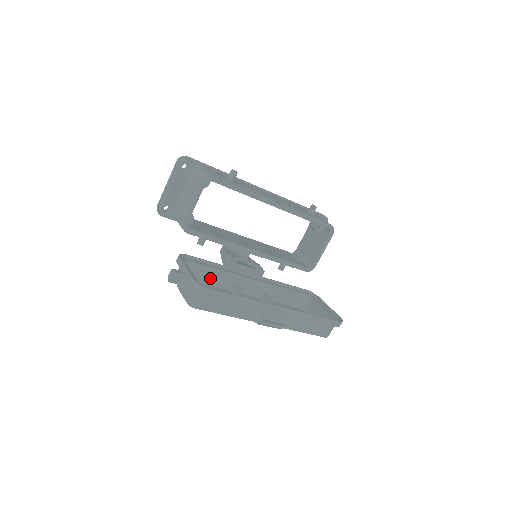
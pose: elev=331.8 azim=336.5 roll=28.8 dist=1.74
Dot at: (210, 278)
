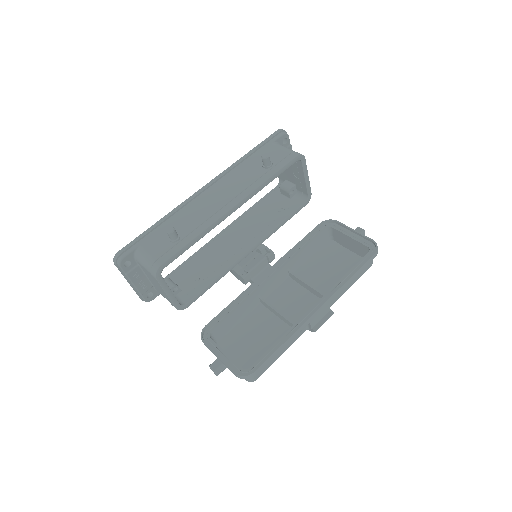
Dot at: (239, 317)
